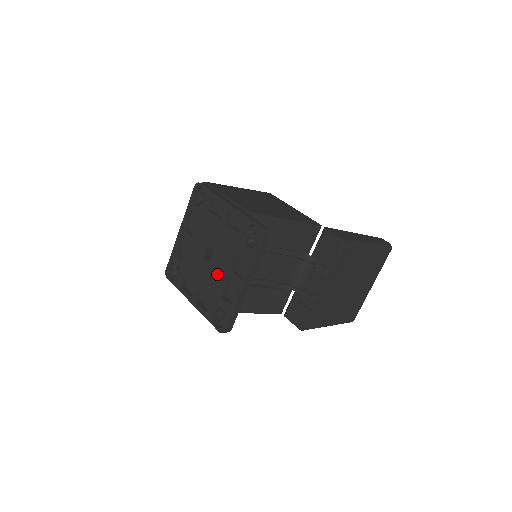
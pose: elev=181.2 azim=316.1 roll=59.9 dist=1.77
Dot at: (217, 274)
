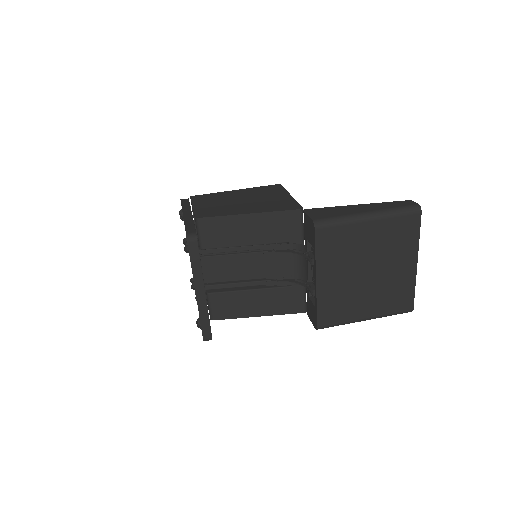
Dot at: occluded
